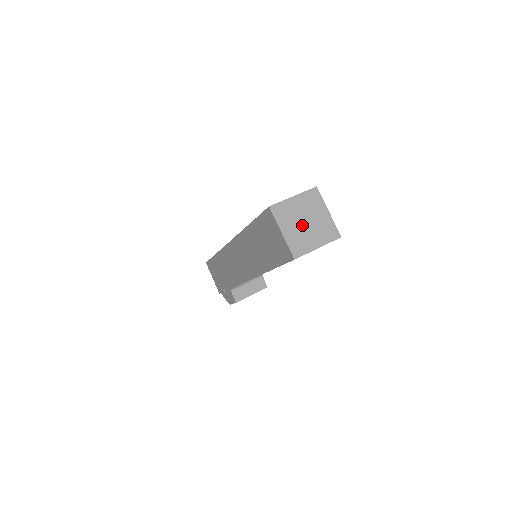
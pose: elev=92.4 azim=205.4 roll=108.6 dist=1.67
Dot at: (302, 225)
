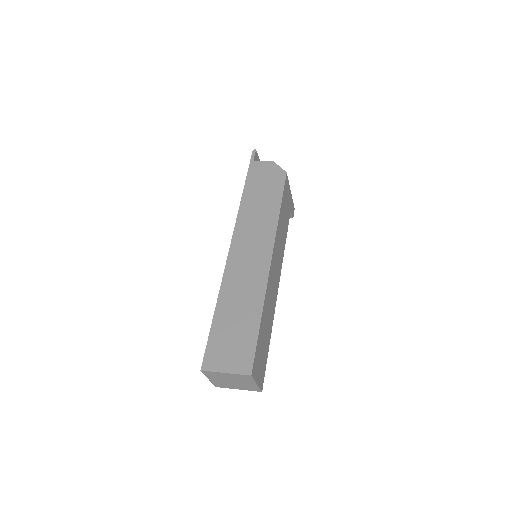
Dot at: (228, 381)
